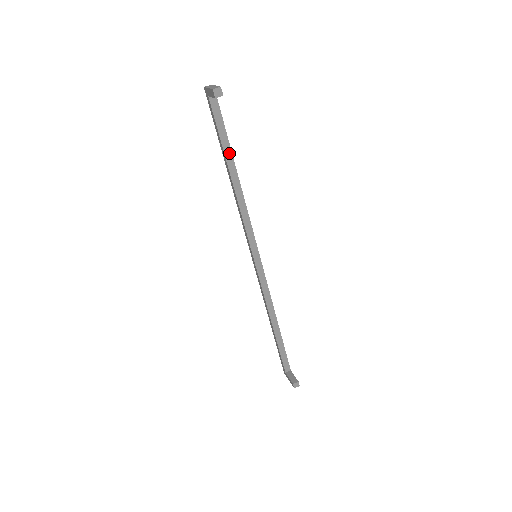
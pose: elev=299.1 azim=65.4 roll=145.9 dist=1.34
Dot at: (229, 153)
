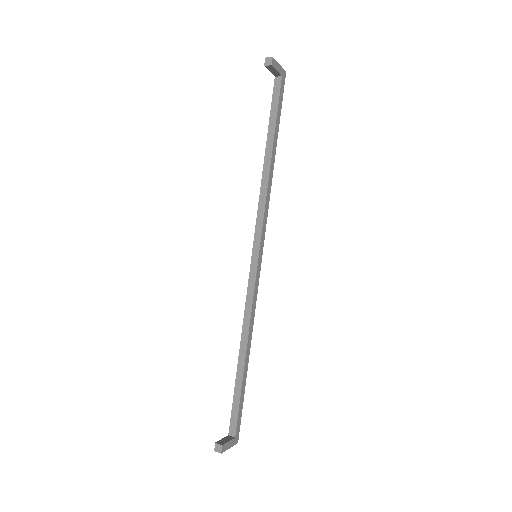
Dot at: (272, 134)
